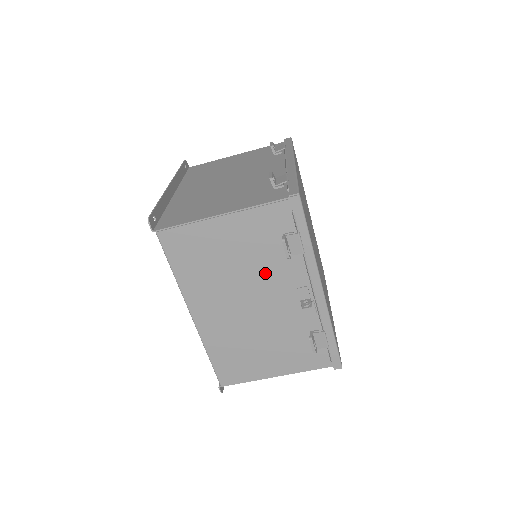
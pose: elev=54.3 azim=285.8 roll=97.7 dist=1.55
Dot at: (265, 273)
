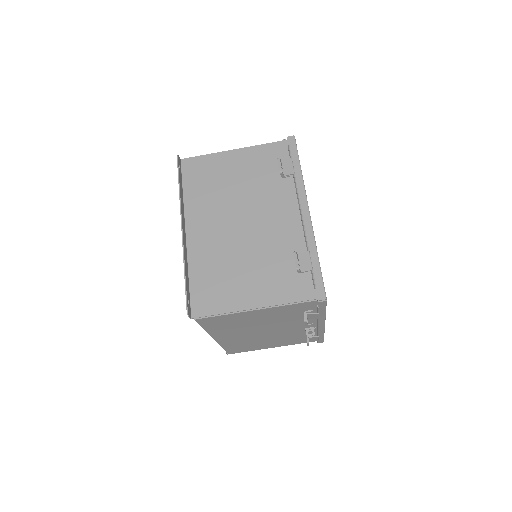
Dot at: (282, 323)
